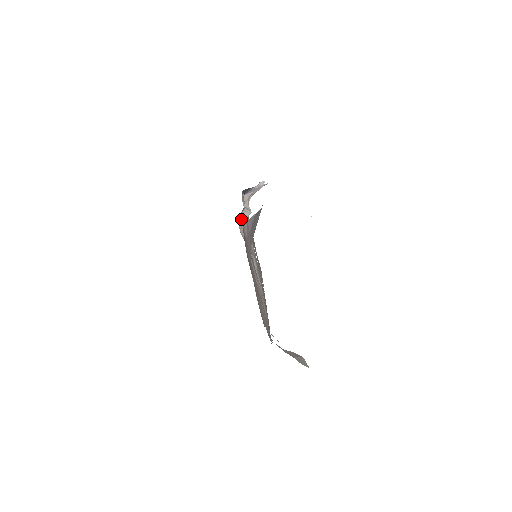
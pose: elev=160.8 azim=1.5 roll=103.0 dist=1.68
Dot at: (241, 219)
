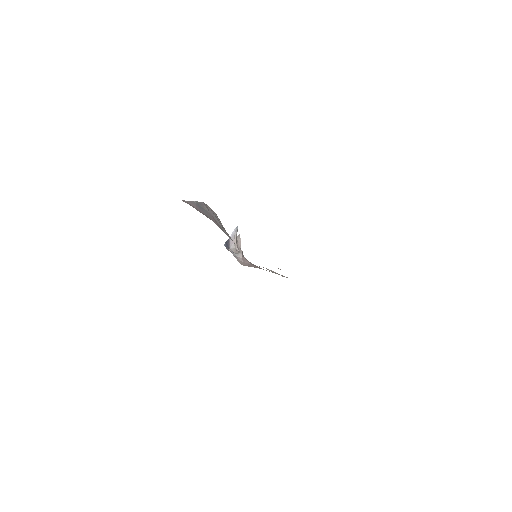
Dot at: (237, 259)
